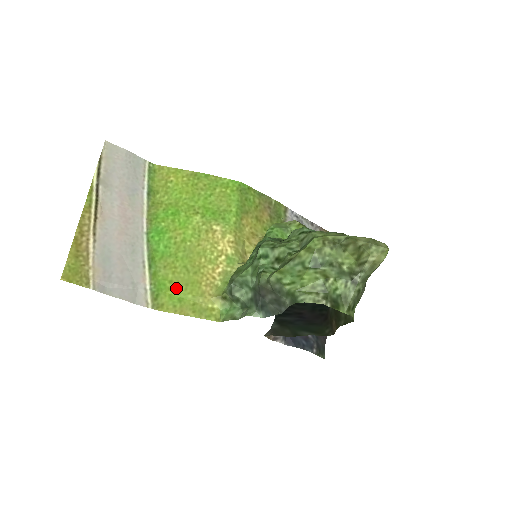
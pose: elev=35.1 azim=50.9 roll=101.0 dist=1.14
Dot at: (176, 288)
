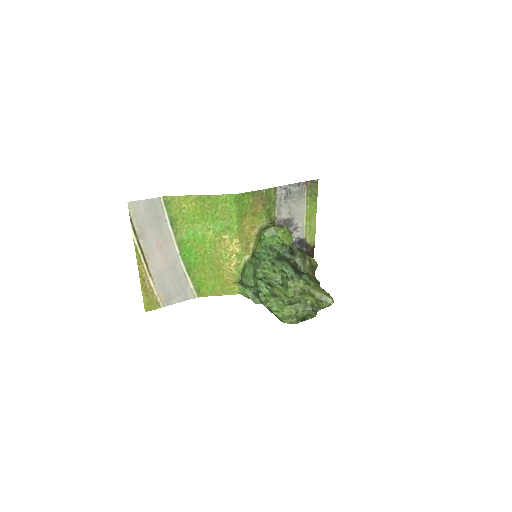
Dot at: (209, 282)
